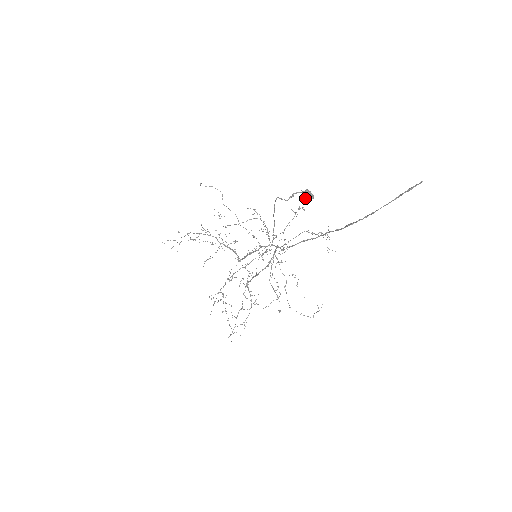
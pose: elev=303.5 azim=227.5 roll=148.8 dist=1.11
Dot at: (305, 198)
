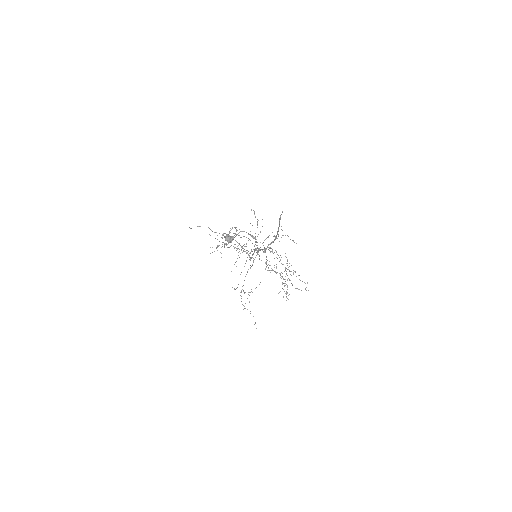
Dot at: occluded
